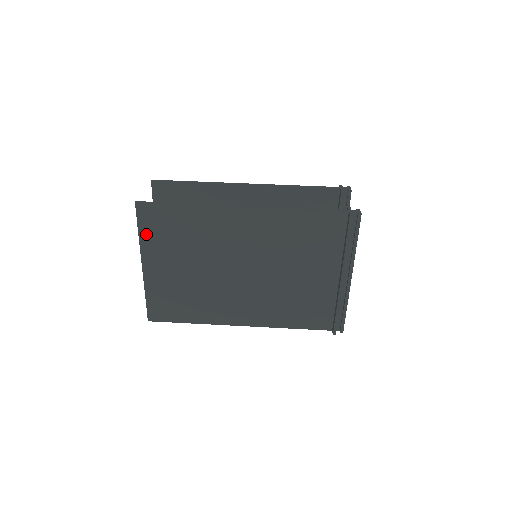
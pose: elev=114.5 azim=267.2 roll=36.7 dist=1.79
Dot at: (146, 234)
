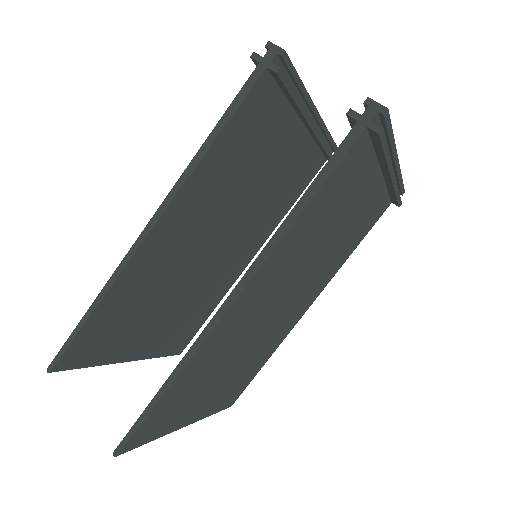
Dot at: (161, 431)
